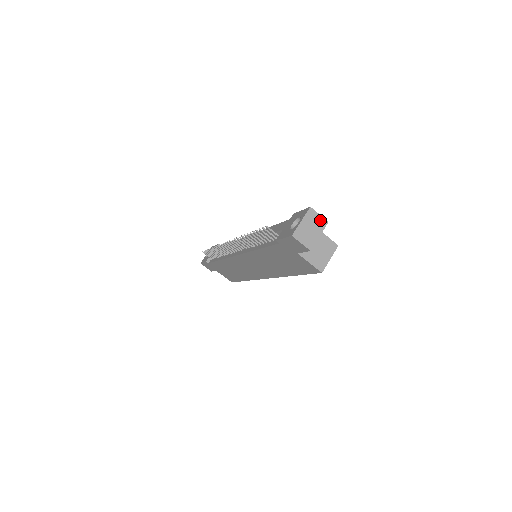
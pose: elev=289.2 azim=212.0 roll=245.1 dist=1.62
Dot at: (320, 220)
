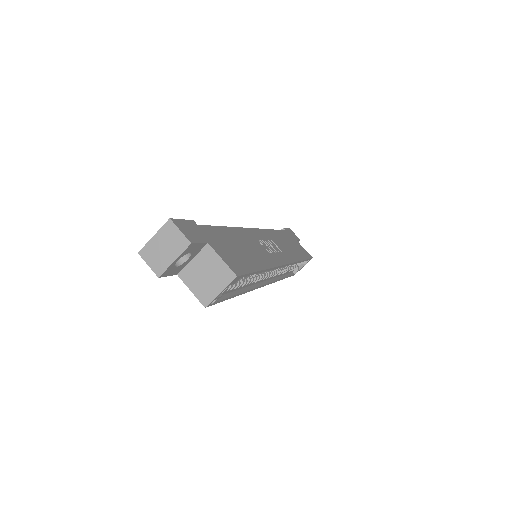
Dot at: (180, 239)
